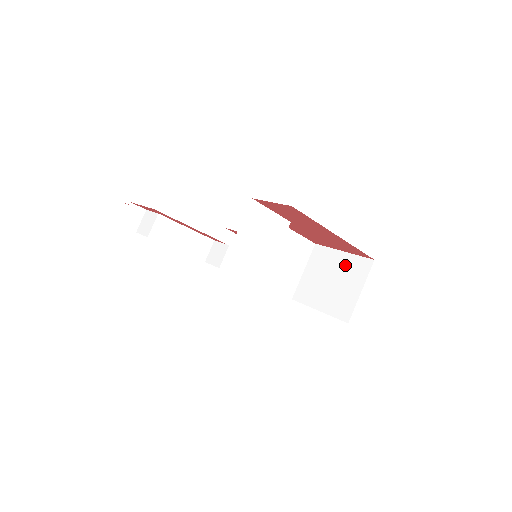
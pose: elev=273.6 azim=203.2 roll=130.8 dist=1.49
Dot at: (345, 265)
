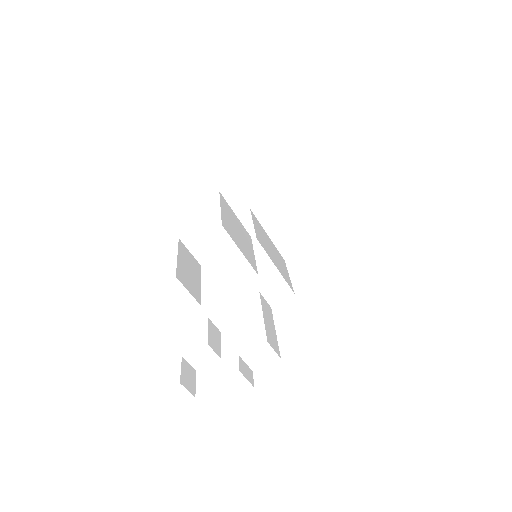
Dot at: (266, 178)
